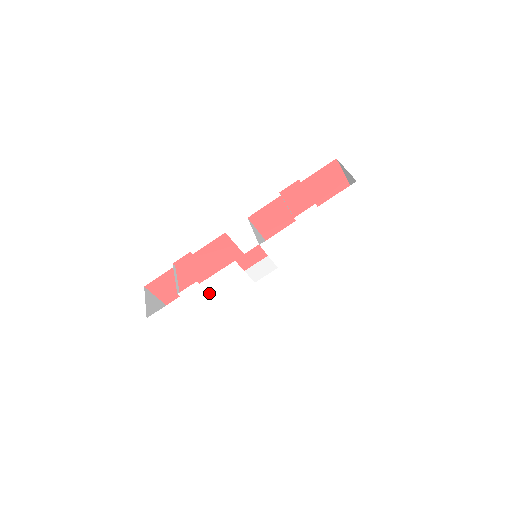
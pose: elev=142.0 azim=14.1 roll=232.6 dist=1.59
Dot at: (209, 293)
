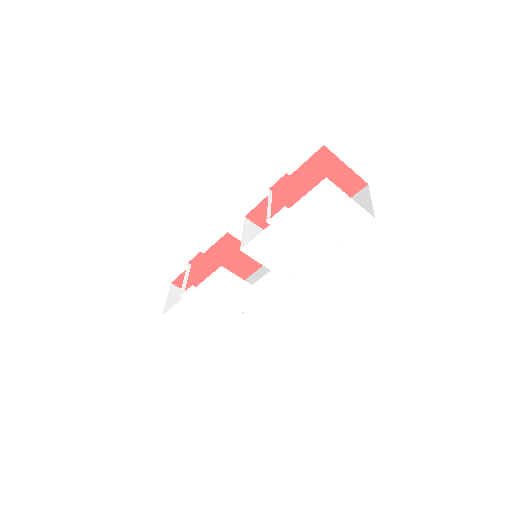
Dot at: (209, 295)
